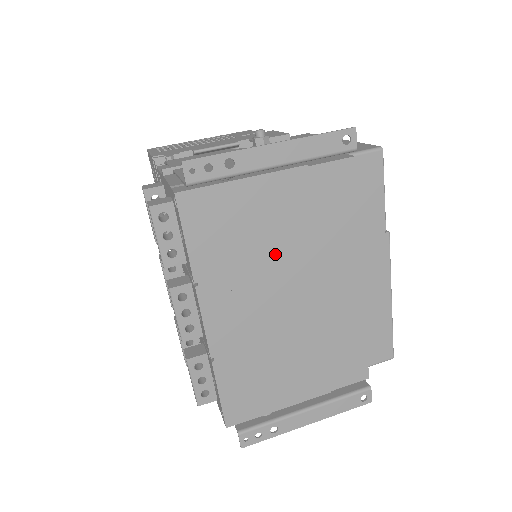
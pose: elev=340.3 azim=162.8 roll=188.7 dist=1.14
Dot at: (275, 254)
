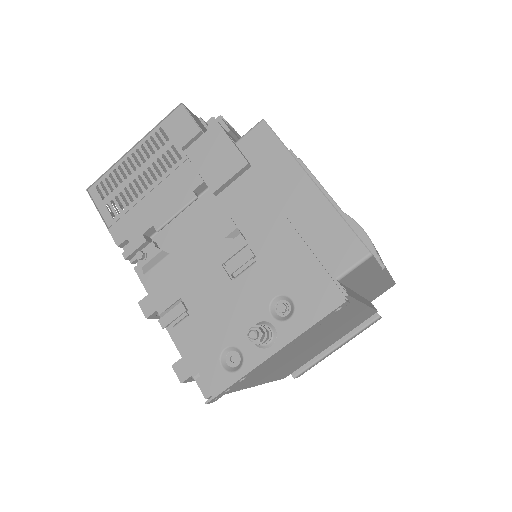
Dot at: (293, 350)
